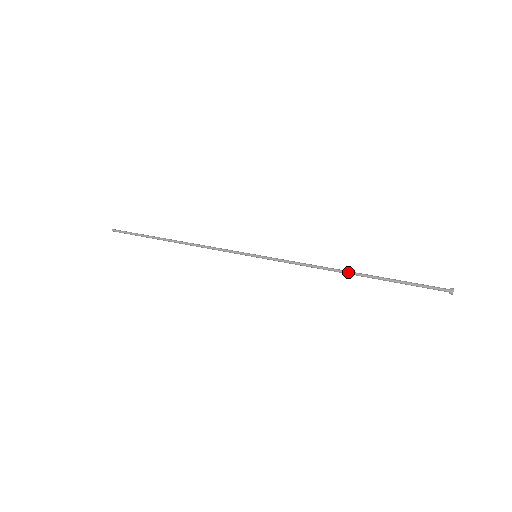
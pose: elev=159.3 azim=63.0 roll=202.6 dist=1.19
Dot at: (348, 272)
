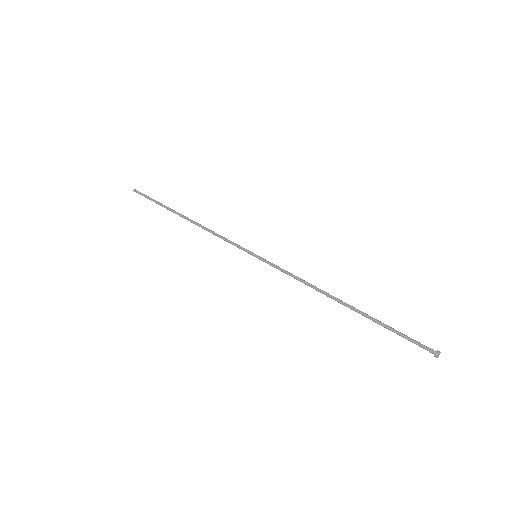
Dot at: (339, 300)
